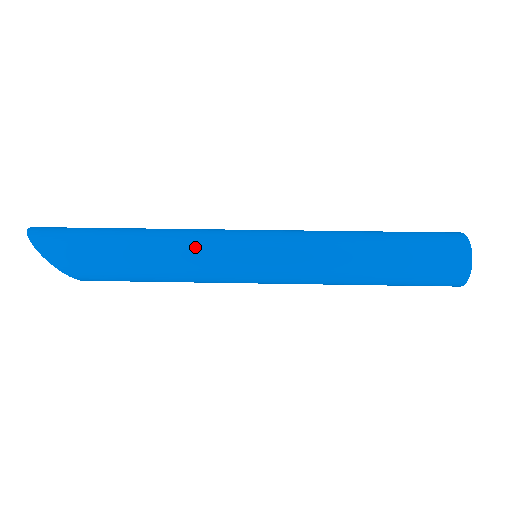
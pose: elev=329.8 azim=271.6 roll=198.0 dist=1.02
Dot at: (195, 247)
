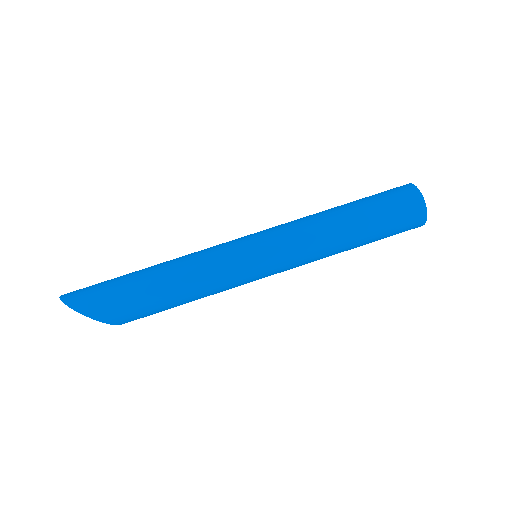
Dot at: (206, 263)
